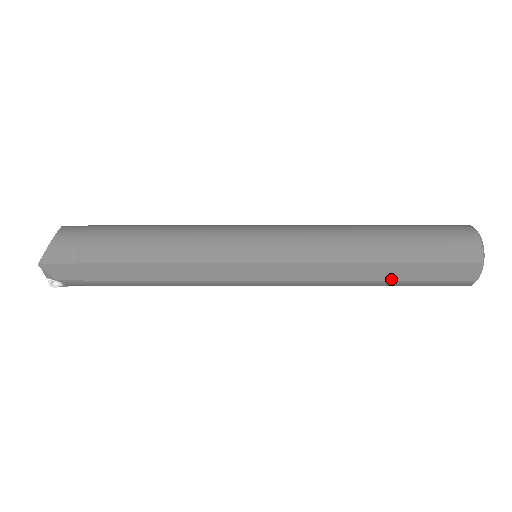
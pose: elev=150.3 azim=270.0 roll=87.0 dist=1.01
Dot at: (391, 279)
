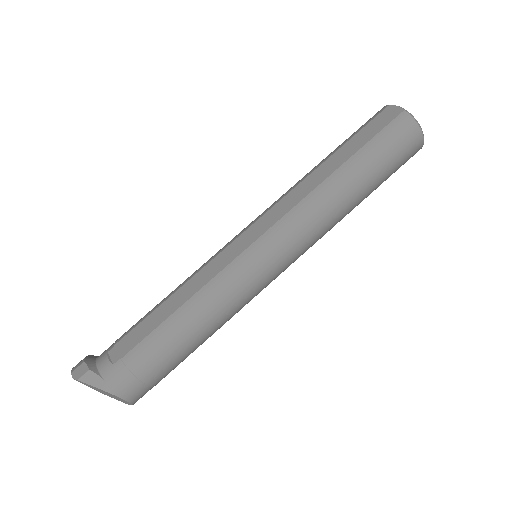
Dot at: occluded
